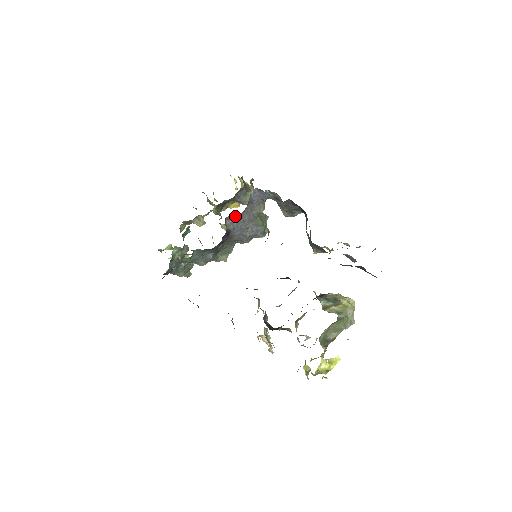
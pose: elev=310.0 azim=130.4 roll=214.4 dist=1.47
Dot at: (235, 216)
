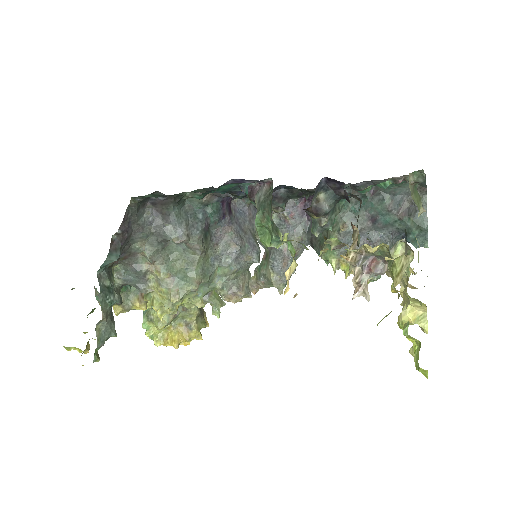
Dot at: (237, 208)
